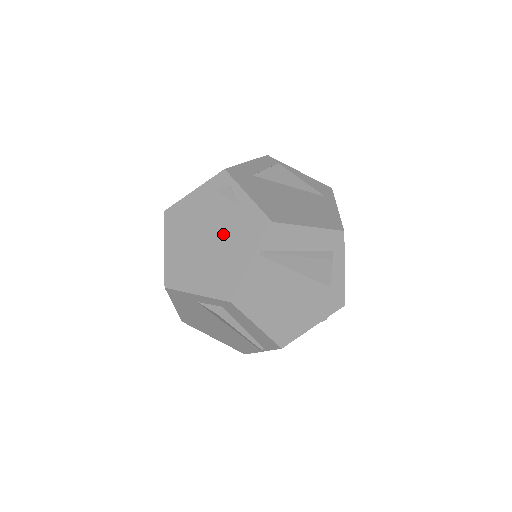
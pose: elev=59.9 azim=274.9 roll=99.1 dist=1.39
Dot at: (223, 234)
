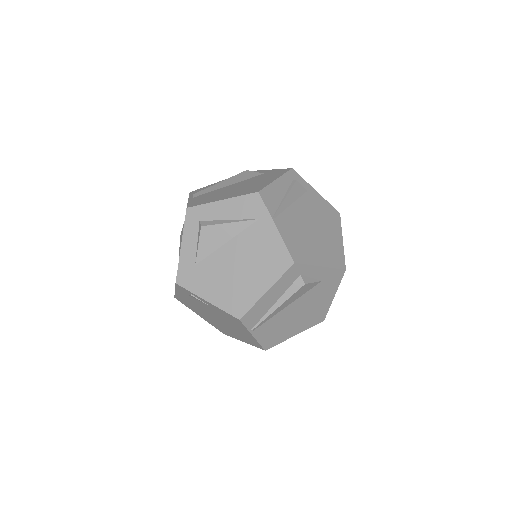
Dot at: (220, 319)
